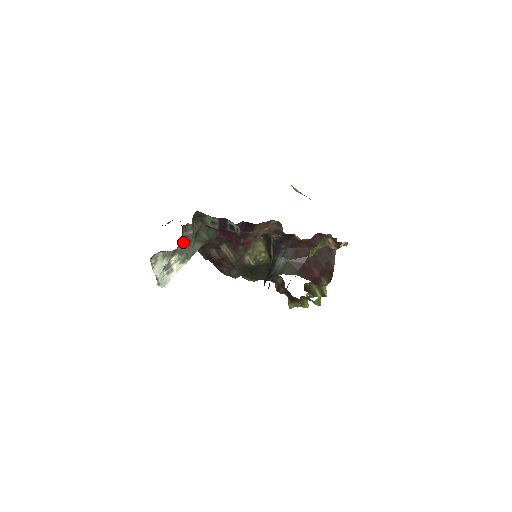
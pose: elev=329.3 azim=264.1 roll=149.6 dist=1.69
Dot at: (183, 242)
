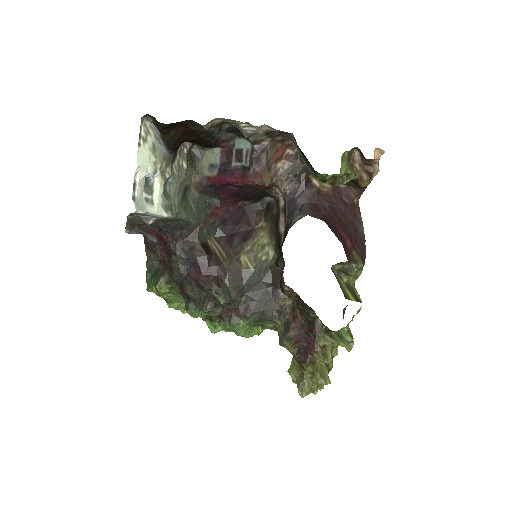
Dot at: (173, 171)
